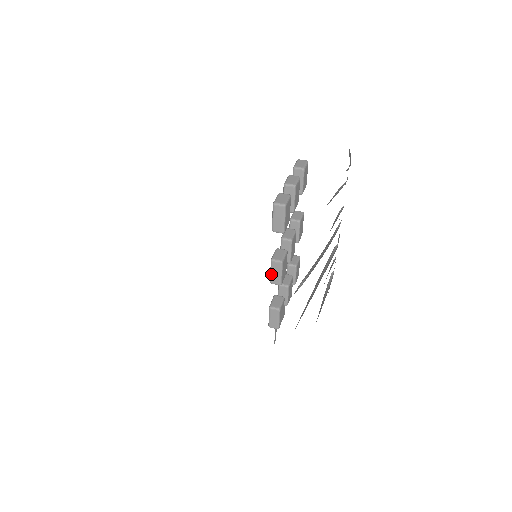
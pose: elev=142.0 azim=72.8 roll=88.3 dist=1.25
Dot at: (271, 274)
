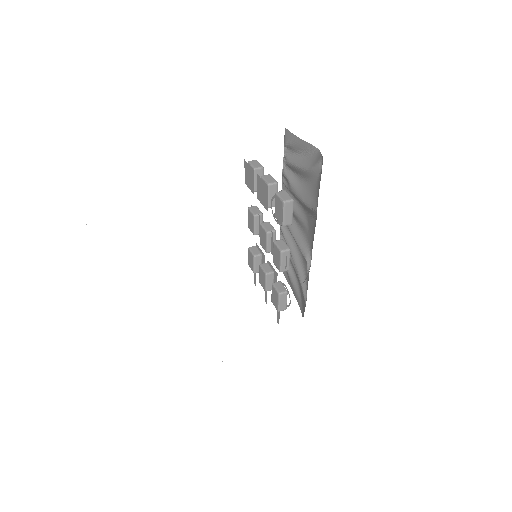
Dot at: (281, 264)
